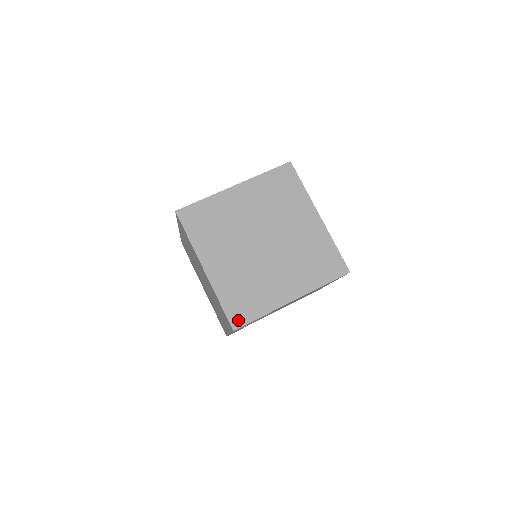
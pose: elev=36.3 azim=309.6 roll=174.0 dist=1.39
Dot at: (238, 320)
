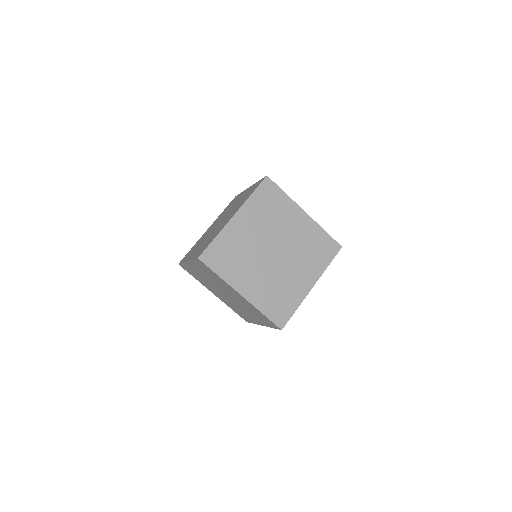
Dot at: (282, 321)
